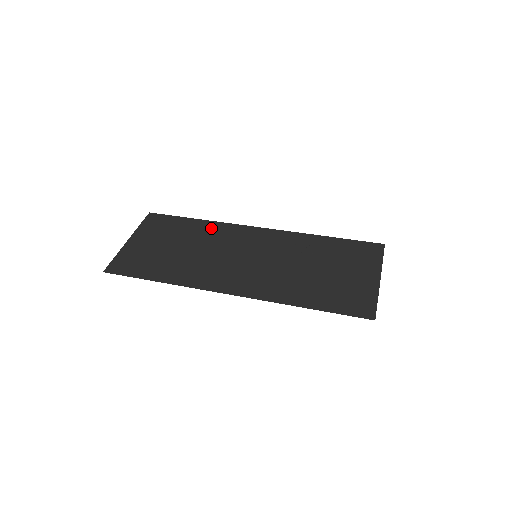
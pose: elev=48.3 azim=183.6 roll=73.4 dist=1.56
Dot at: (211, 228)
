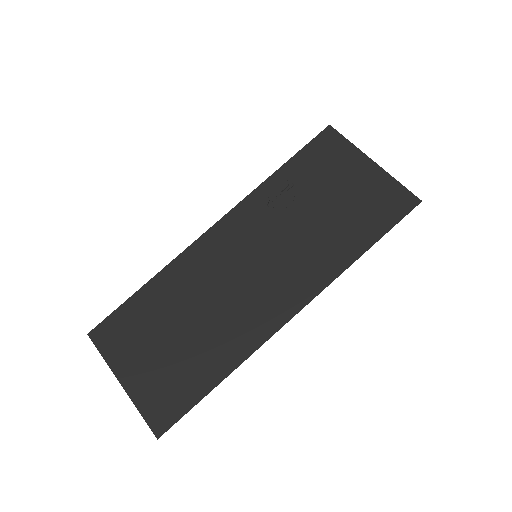
Dot at: (173, 278)
